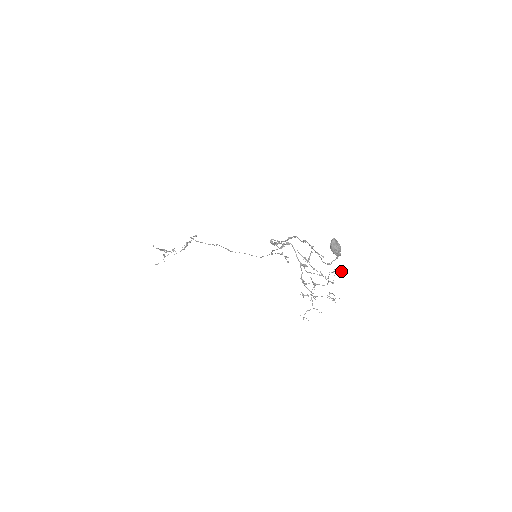
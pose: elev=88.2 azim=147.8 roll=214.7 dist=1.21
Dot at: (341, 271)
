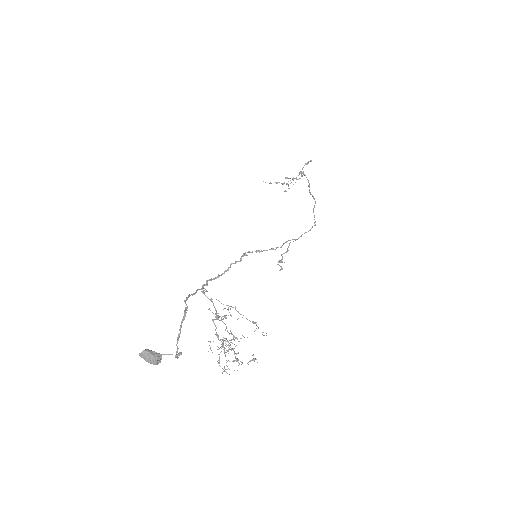
Dot at: (228, 347)
